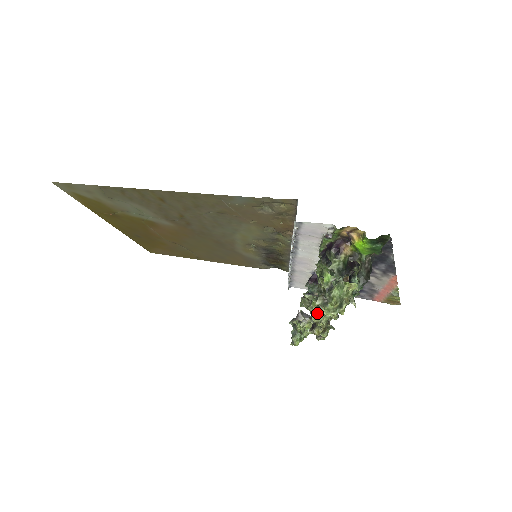
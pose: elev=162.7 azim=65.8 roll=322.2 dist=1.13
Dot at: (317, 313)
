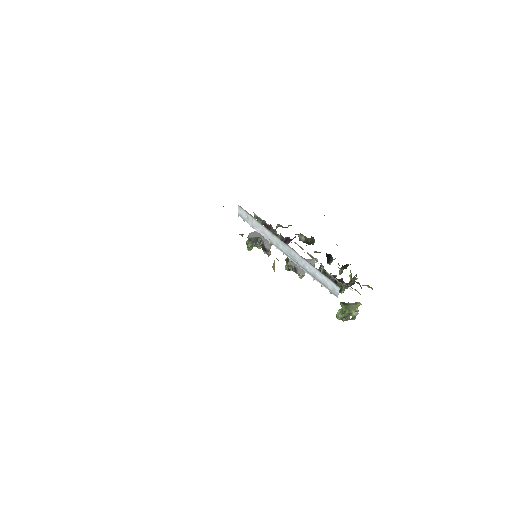
Dot at: occluded
